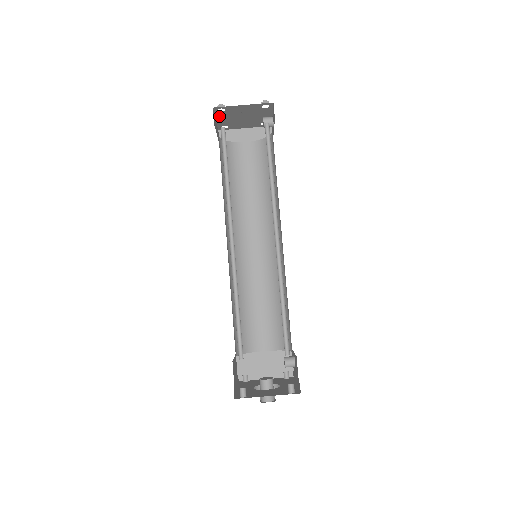
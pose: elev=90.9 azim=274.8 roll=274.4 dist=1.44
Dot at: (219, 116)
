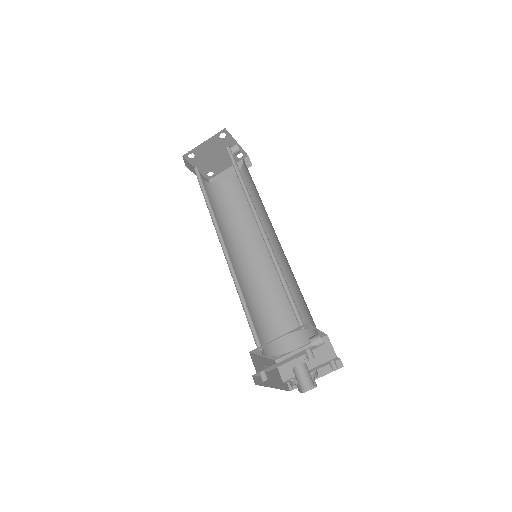
Dot at: (195, 164)
